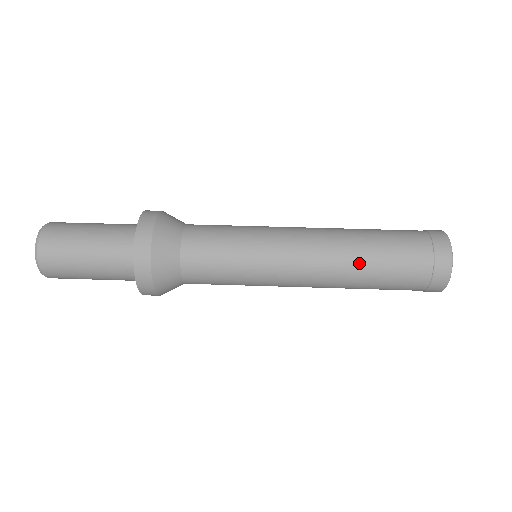
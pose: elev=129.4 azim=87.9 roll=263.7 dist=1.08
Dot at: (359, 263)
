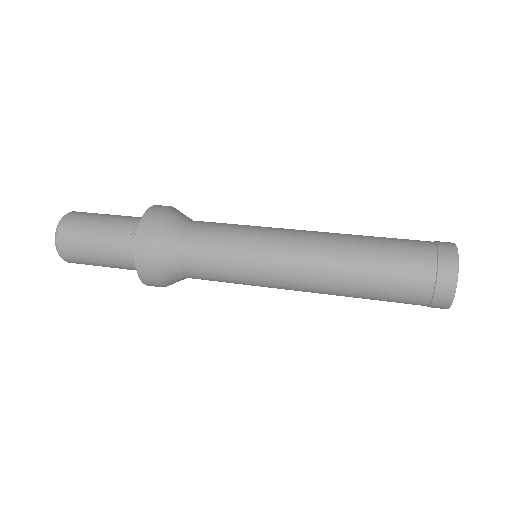
Dot at: (357, 238)
